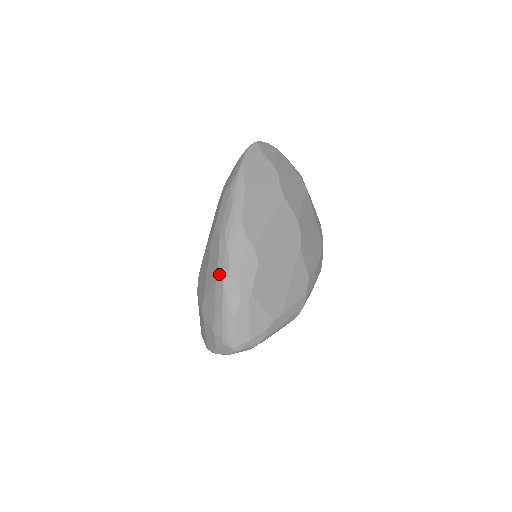
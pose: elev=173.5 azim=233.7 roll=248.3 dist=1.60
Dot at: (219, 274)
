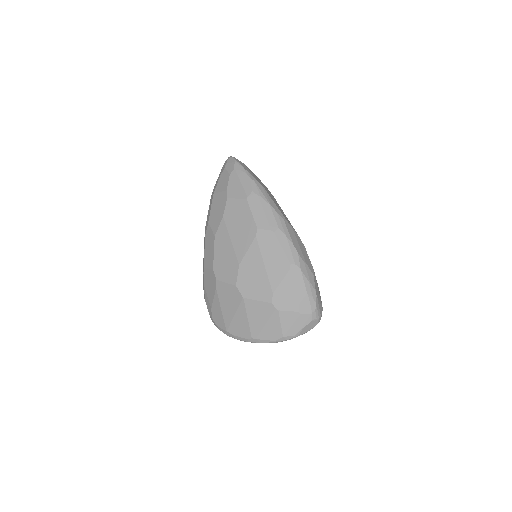
Dot at: (292, 261)
